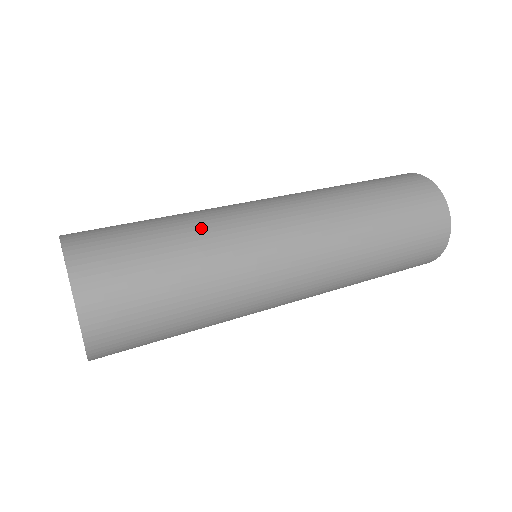
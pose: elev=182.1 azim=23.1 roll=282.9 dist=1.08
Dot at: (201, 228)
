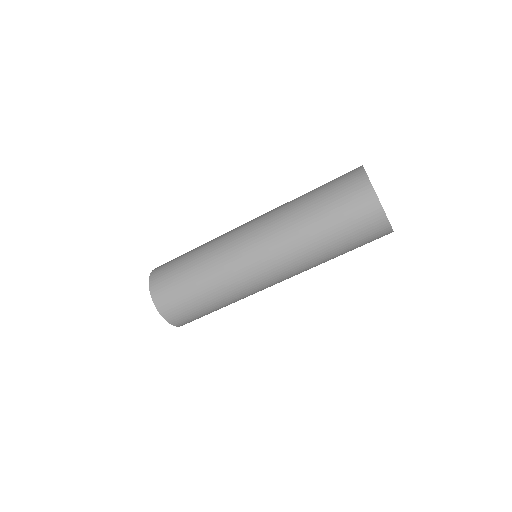
Dot at: (206, 246)
